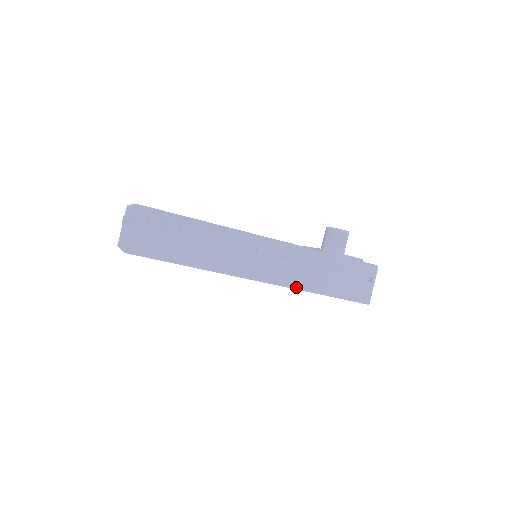
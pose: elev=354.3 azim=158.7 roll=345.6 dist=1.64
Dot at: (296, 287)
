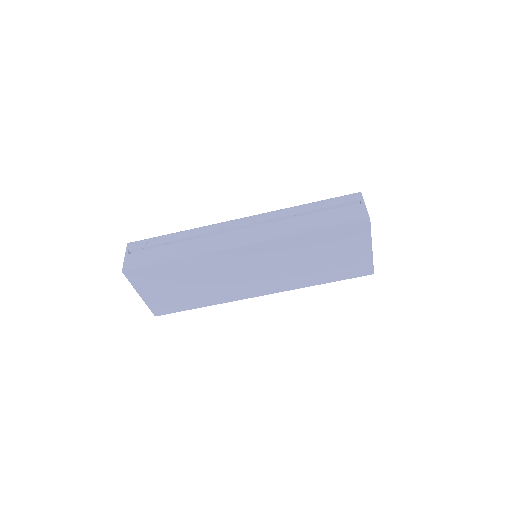
Dot at: (278, 237)
